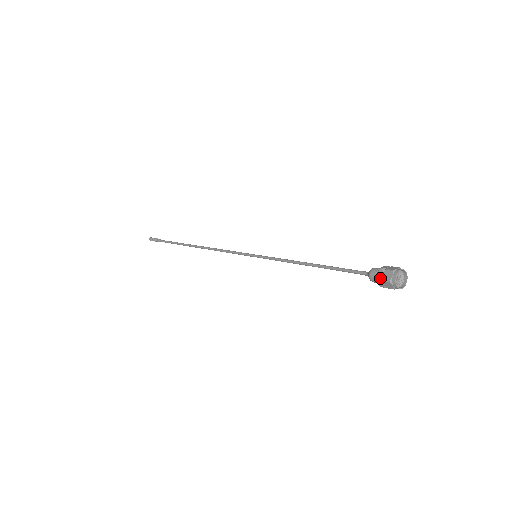
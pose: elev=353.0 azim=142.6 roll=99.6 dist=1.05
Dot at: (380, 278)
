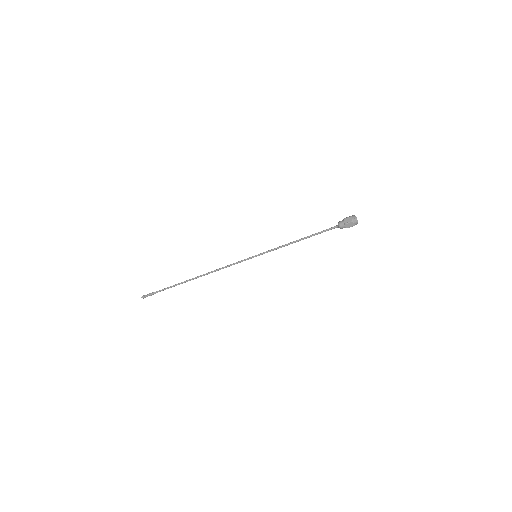
Dot at: (346, 222)
